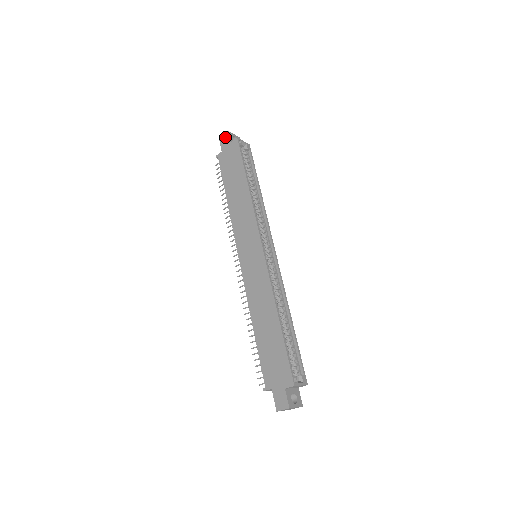
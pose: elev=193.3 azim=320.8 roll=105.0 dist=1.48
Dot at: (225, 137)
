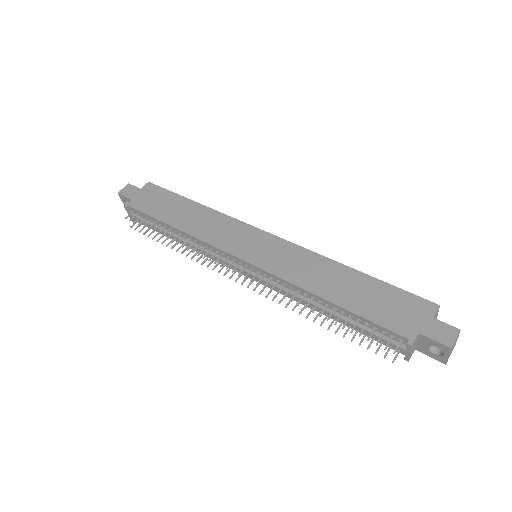
Dot at: (128, 188)
